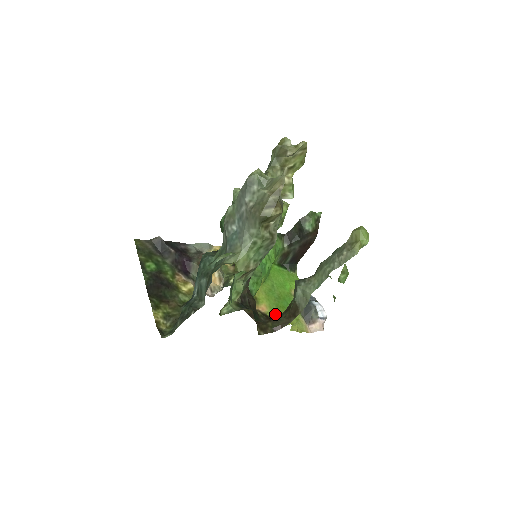
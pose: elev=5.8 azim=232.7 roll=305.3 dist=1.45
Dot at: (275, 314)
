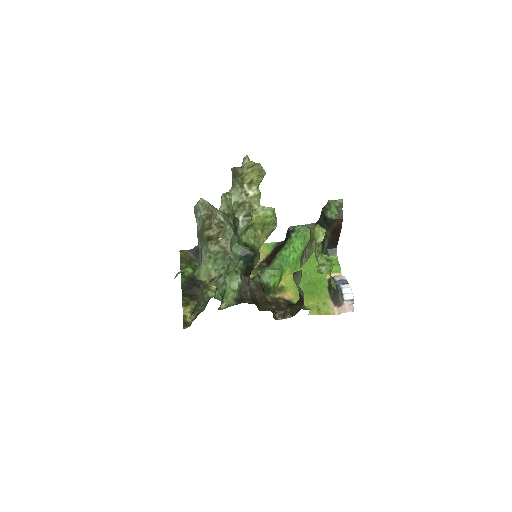
Dot at: occluded
